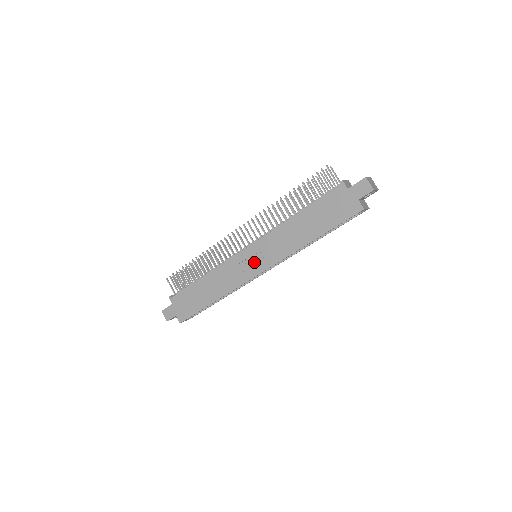
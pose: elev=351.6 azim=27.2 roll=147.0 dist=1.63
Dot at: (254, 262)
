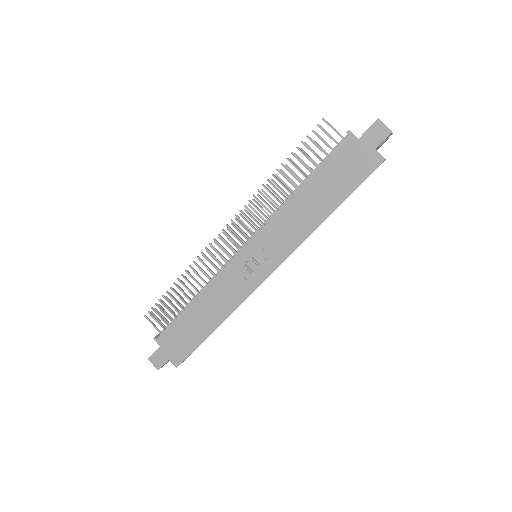
Dot at: (257, 263)
